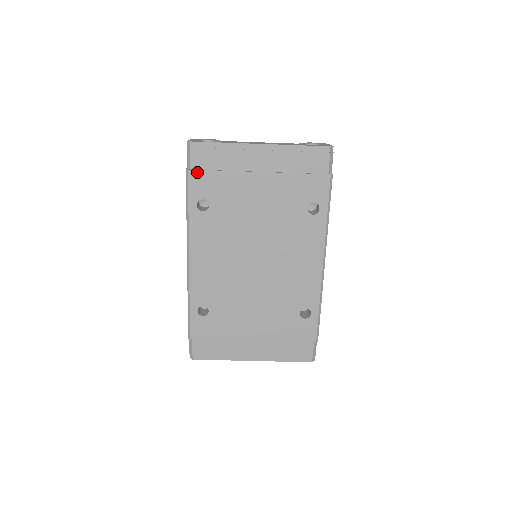
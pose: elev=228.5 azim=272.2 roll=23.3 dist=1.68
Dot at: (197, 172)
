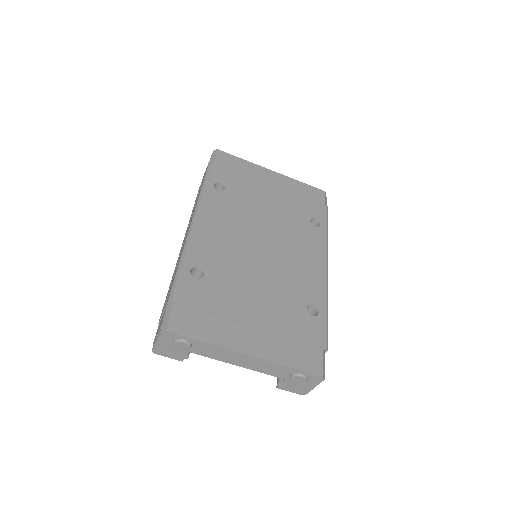
Dot at: (219, 166)
